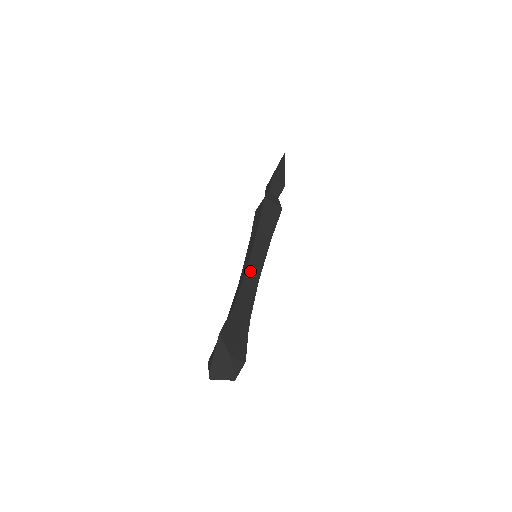
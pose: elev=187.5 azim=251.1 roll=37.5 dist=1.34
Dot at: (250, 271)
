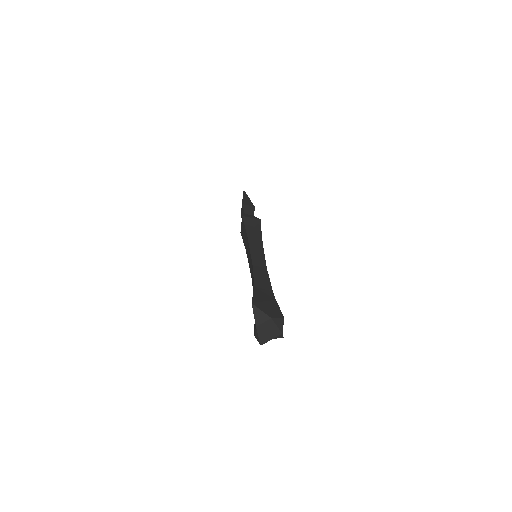
Dot at: (256, 263)
